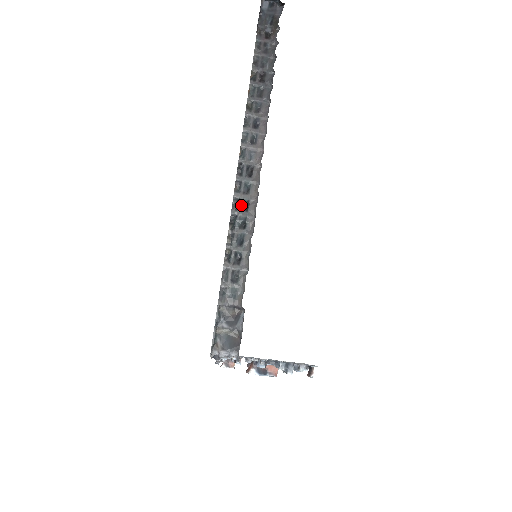
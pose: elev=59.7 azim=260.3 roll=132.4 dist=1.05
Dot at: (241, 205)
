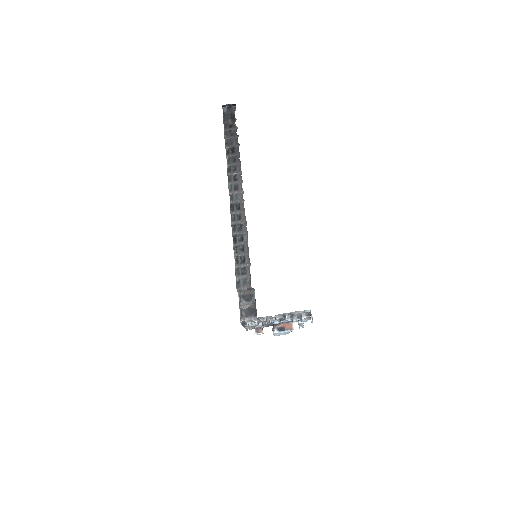
Dot at: (237, 228)
